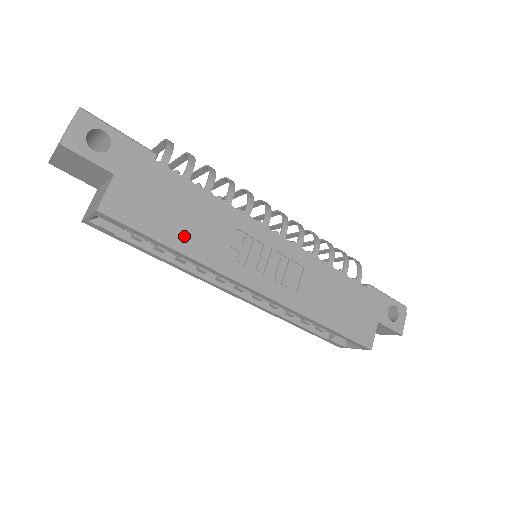
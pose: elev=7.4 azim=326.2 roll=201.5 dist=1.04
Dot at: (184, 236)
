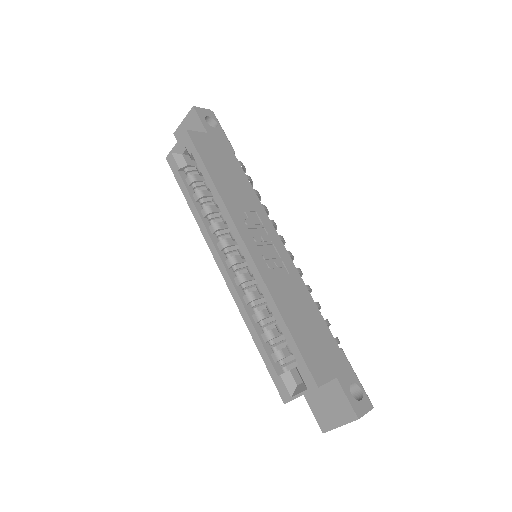
Dot at: (221, 180)
